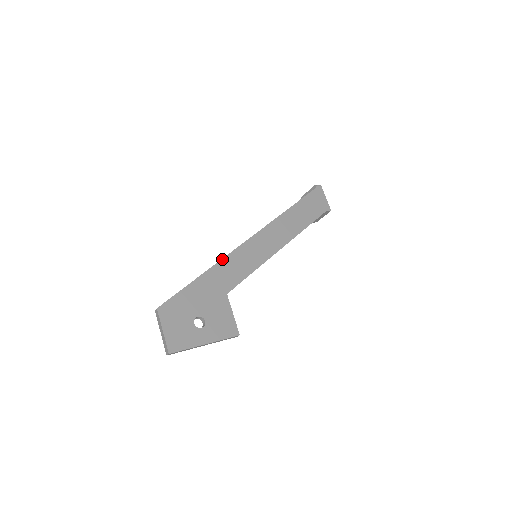
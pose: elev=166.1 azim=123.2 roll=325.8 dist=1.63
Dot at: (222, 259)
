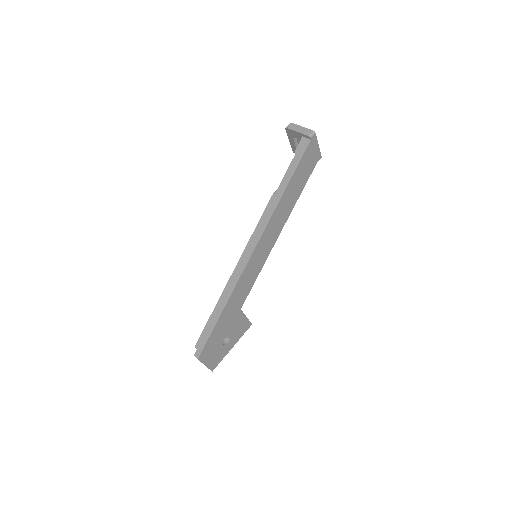
Dot at: (234, 290)
